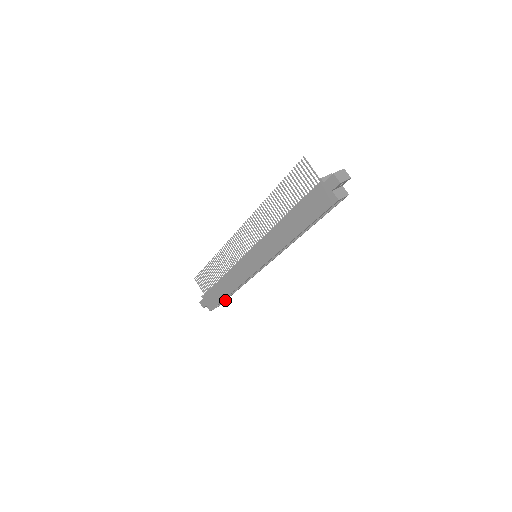
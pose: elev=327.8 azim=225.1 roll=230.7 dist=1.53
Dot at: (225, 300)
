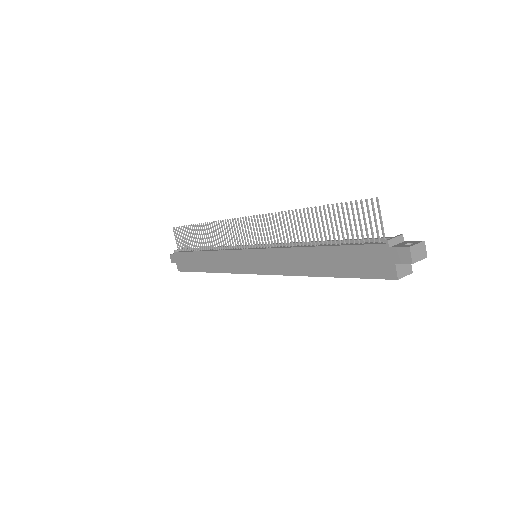
Dot at: occluded
